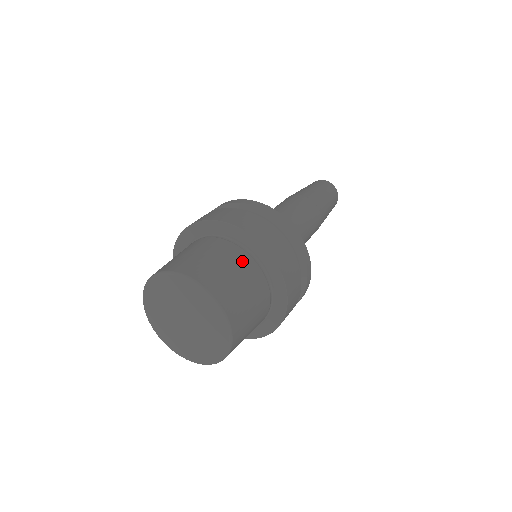
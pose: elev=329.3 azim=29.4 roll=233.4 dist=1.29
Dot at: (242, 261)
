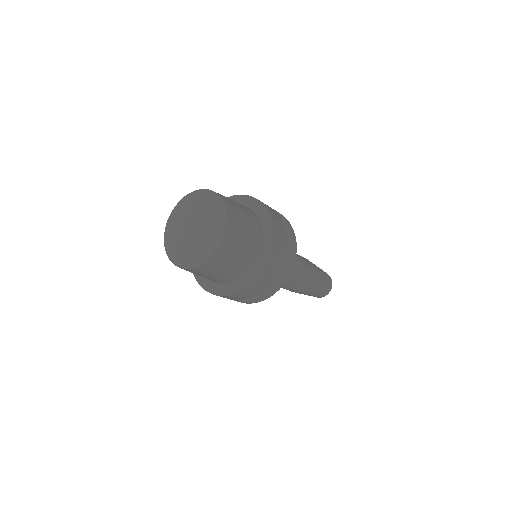
Dot at: (255, 234)
